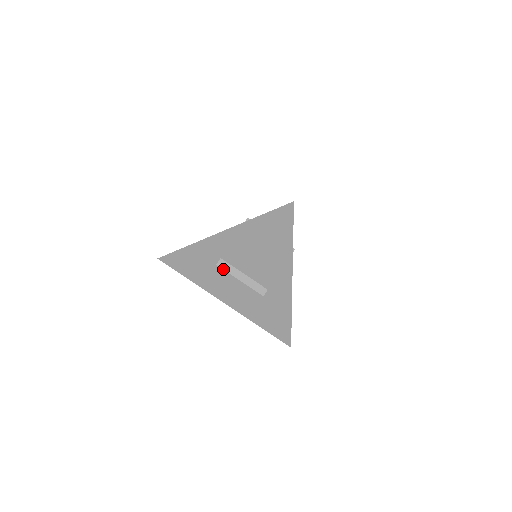
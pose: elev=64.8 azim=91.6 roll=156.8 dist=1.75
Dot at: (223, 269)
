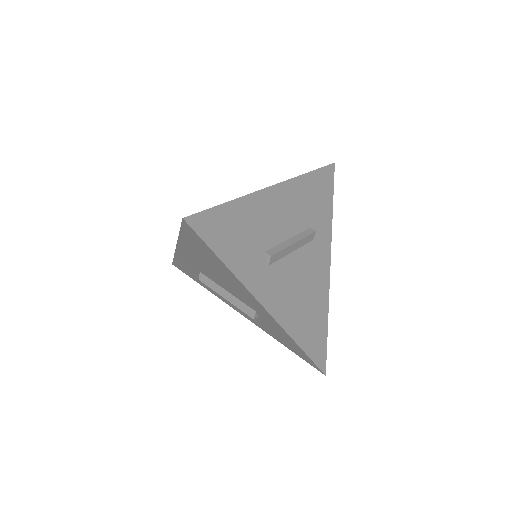
Dot at: (206, 285)
